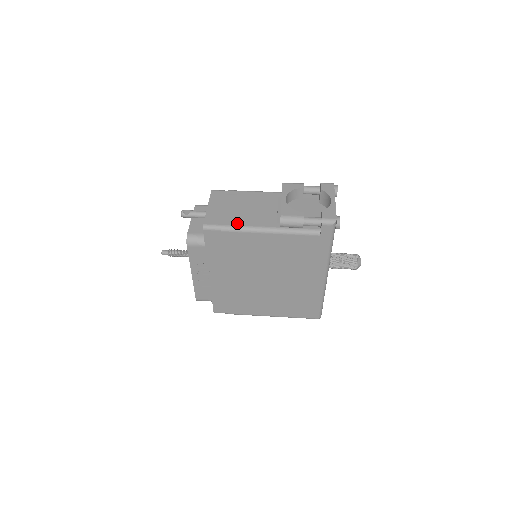
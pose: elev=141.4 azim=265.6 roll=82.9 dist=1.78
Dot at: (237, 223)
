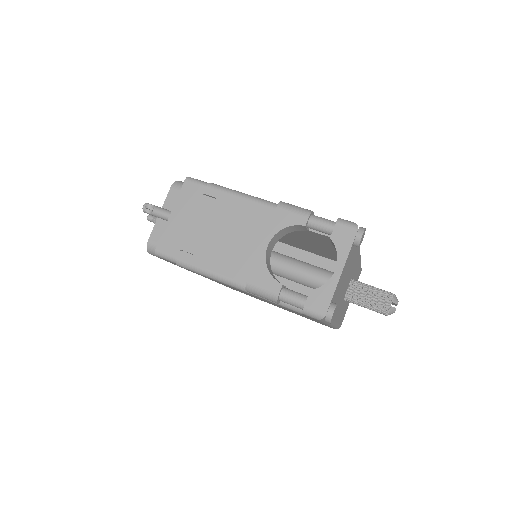
Dot at: (197, 261)
